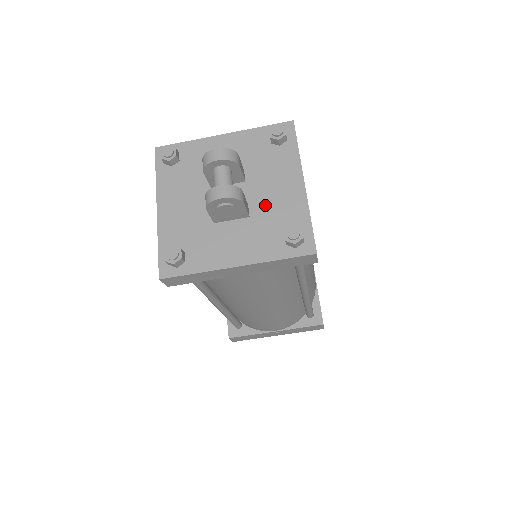
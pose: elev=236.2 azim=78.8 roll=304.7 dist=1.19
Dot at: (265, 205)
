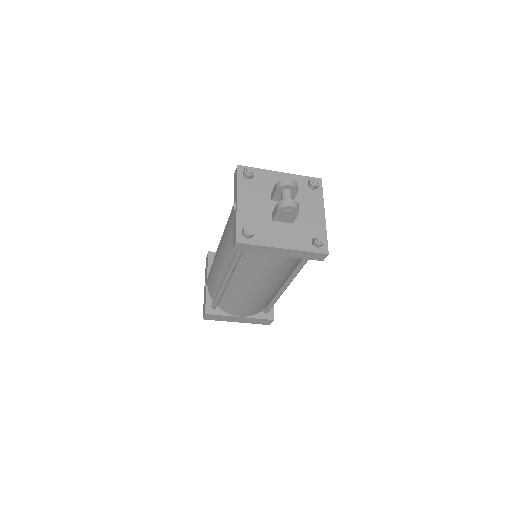
Dot at: (302, 220)
